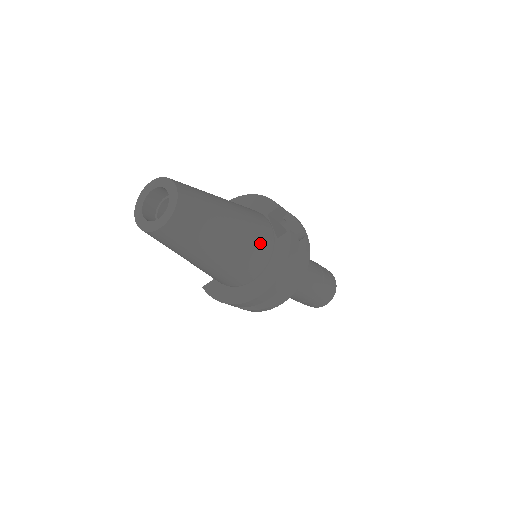
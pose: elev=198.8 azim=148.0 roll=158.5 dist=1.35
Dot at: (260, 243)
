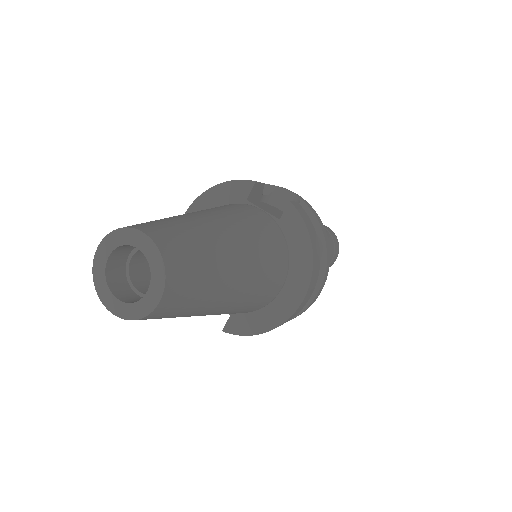
Dot at: (269, 237)
